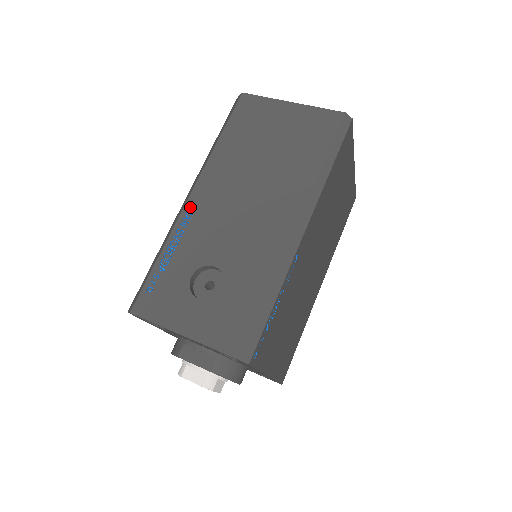
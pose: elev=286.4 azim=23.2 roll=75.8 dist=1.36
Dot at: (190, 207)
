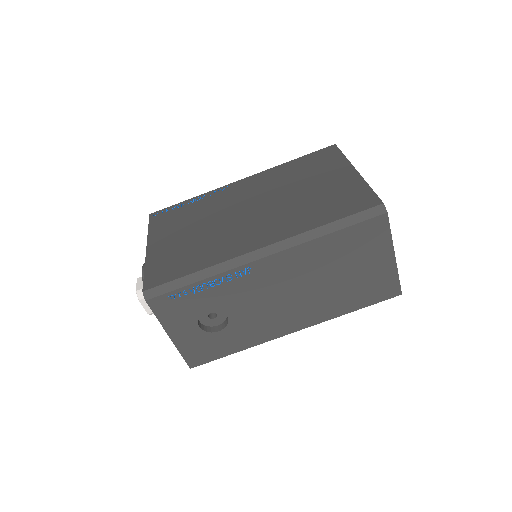
Dot at: (254, 267)
